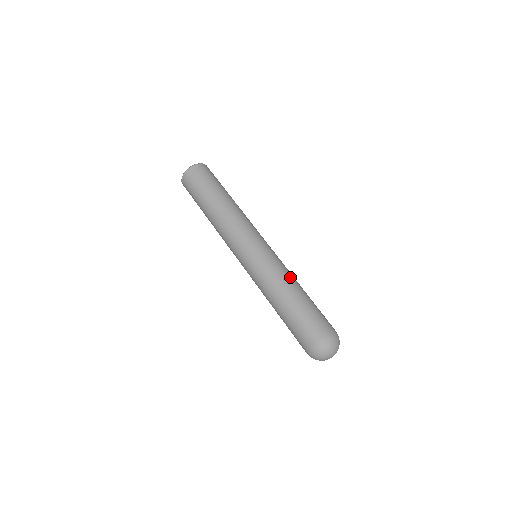
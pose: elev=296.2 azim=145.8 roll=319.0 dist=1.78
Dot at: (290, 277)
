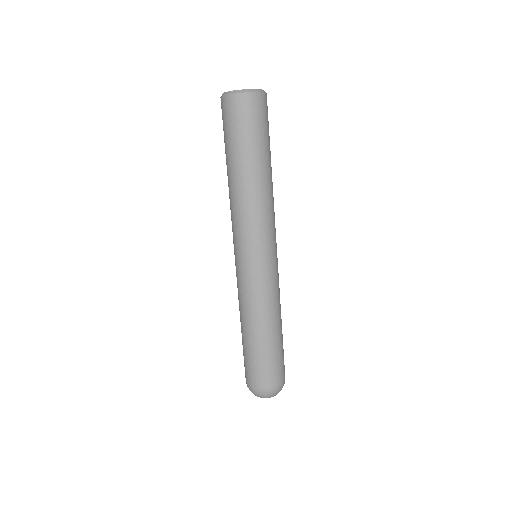
Dot at: (266, 313)
